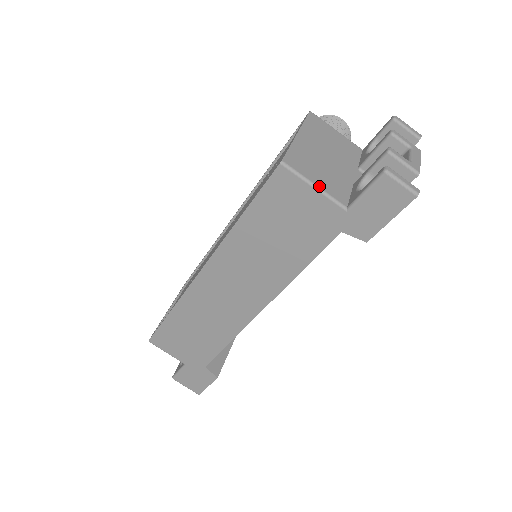
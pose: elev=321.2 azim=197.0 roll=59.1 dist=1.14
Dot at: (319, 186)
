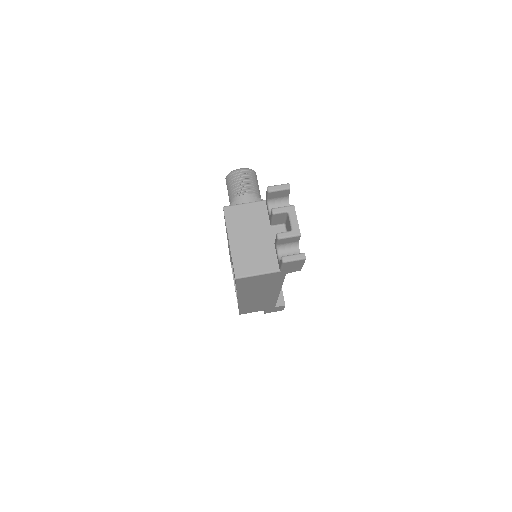
Dot at: (260, 273)
